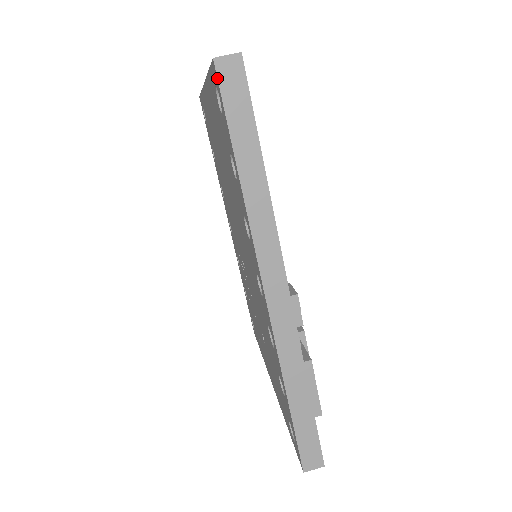
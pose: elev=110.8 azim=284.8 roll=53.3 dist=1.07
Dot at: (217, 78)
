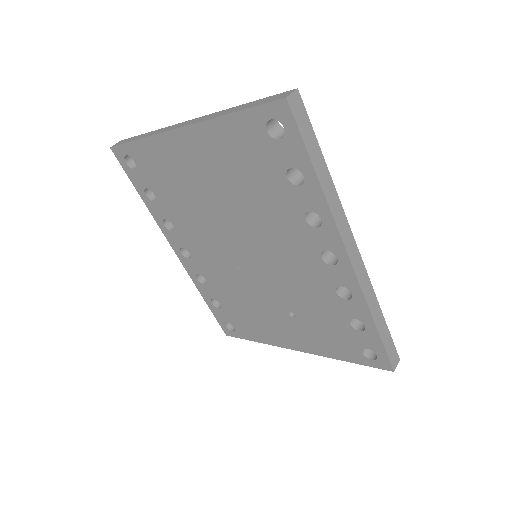
Dot at: (291, 112)
